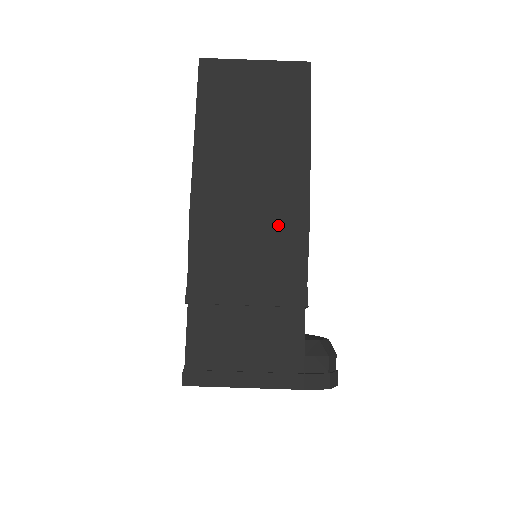
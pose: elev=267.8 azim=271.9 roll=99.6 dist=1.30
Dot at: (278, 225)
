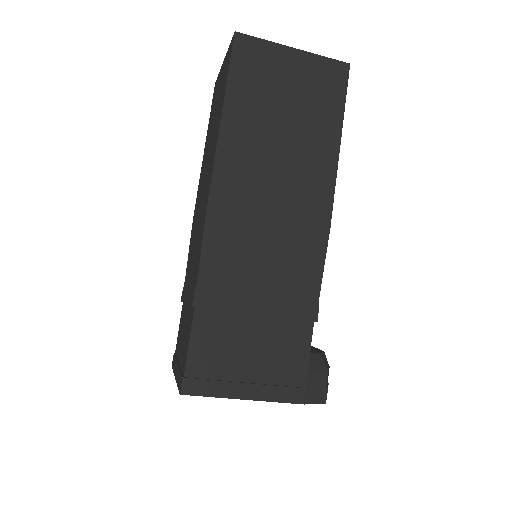
Dot at: (298, 233)
